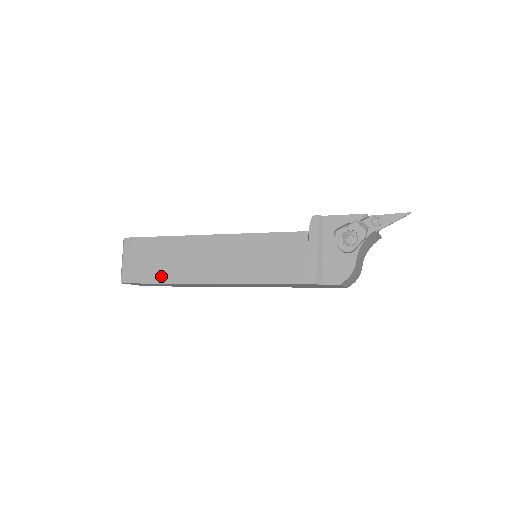
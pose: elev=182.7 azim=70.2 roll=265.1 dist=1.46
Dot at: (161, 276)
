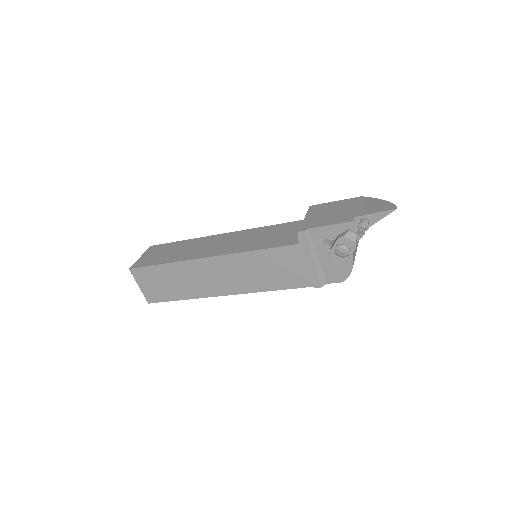
Dot at: (180, 295)
